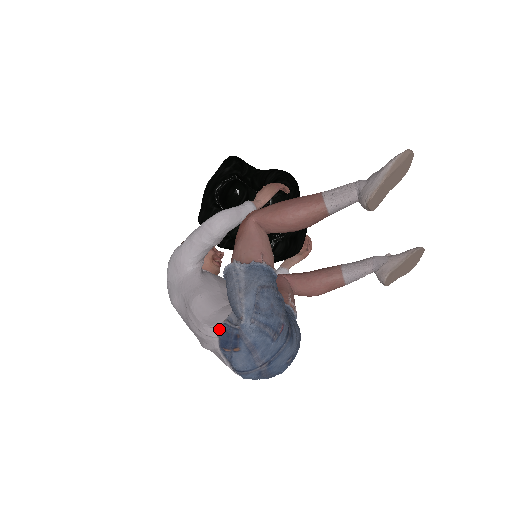
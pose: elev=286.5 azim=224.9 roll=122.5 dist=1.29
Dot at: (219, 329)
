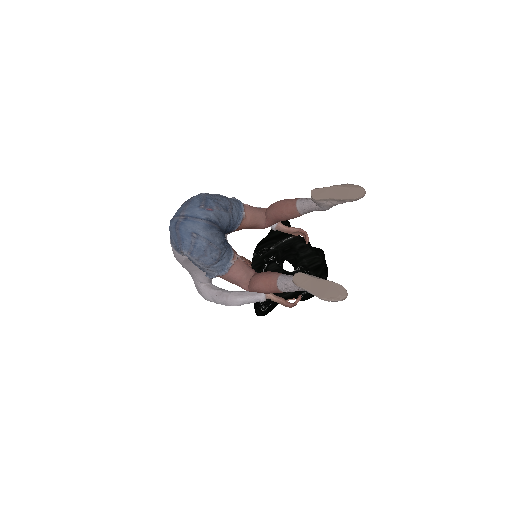
Dot at: occluded
